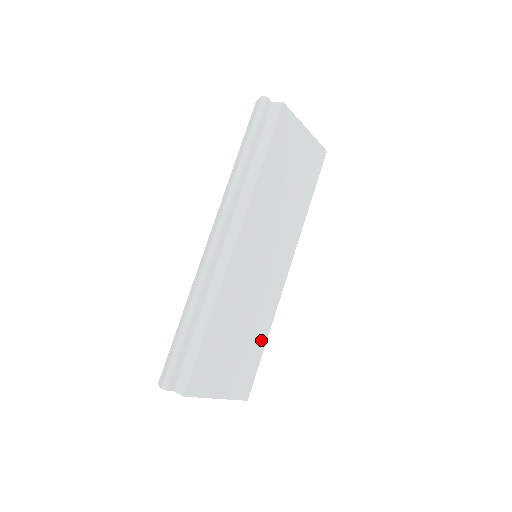
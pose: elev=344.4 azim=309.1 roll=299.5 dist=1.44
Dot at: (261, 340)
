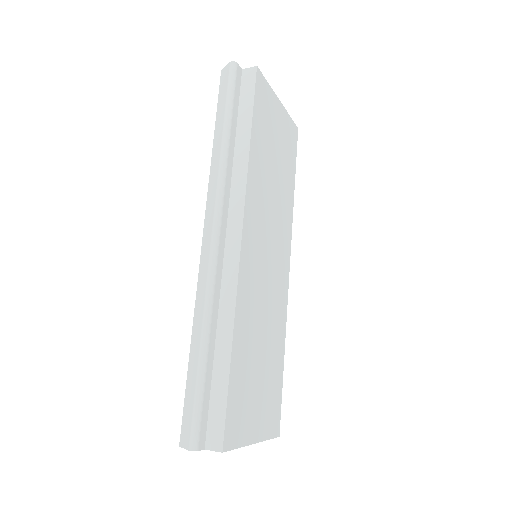
Dot at: (279, 358)
